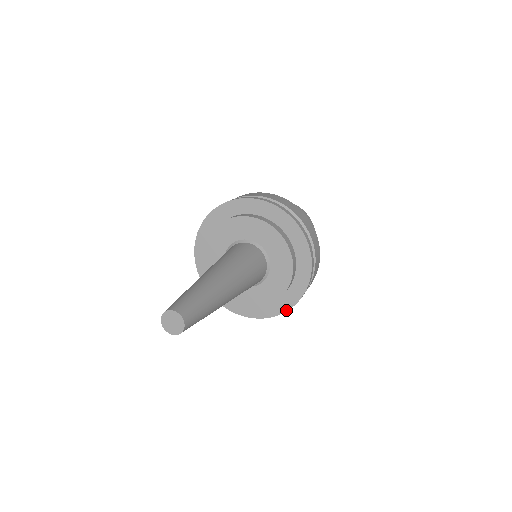
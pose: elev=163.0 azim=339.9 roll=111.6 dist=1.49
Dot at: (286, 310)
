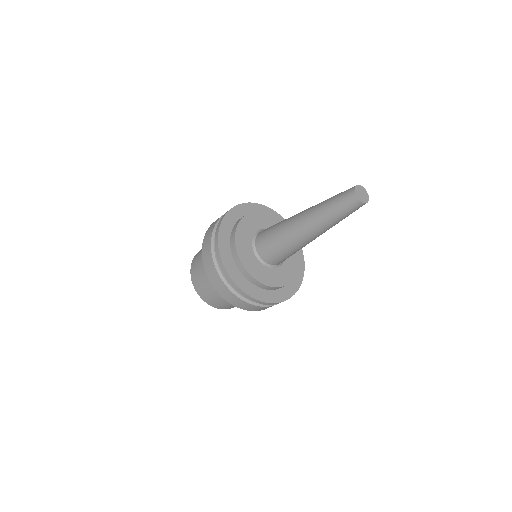
Dot at: (283, 300)
